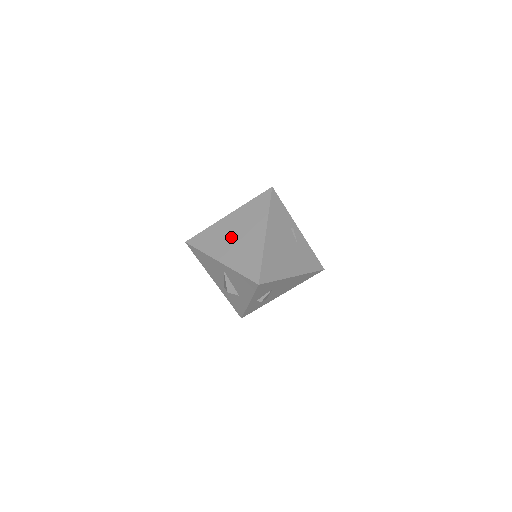
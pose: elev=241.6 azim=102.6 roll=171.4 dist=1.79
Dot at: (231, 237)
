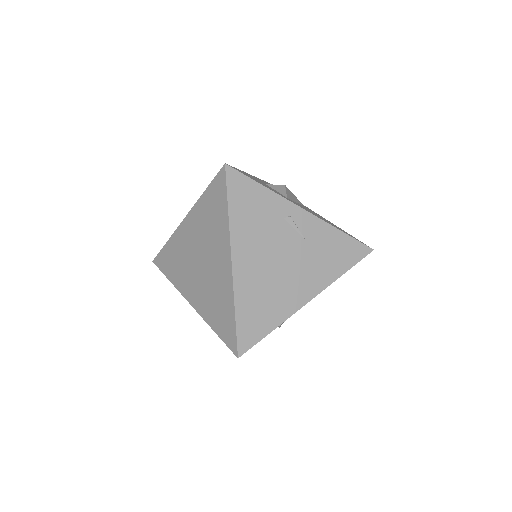
Dot at: (194, 262)
